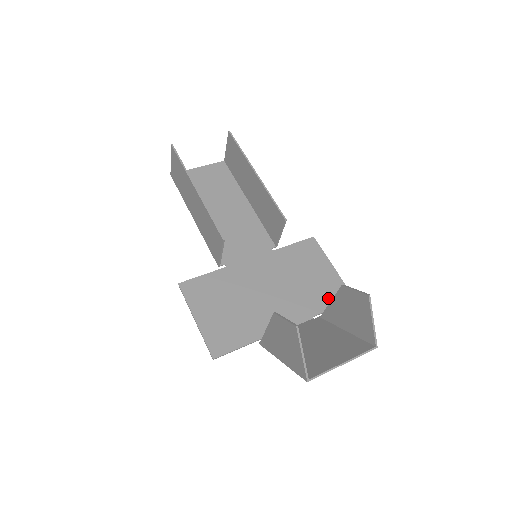
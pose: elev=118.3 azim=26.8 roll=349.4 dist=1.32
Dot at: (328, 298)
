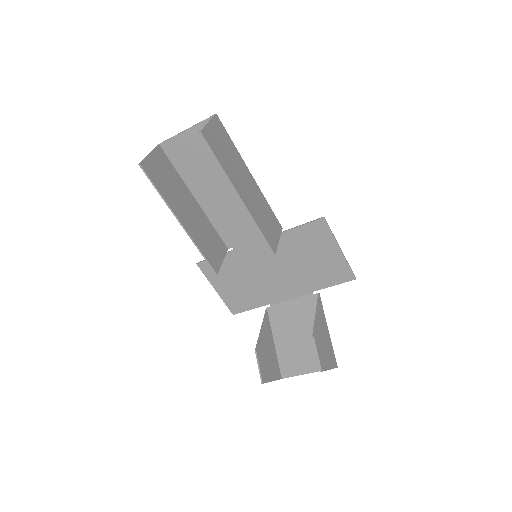
Dot at: (329, 278)
